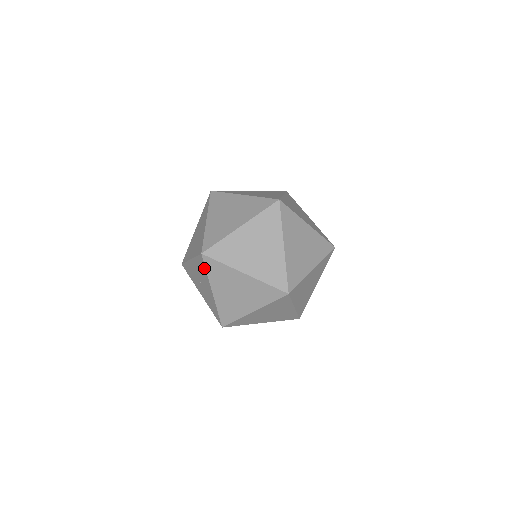
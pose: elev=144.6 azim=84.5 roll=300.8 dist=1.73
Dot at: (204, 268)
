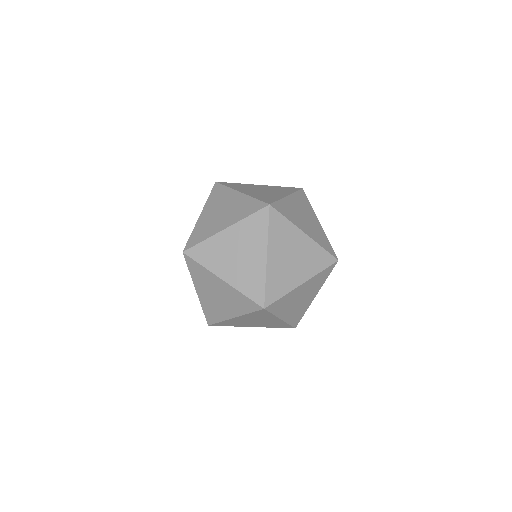
Dot at: (209, 196)
